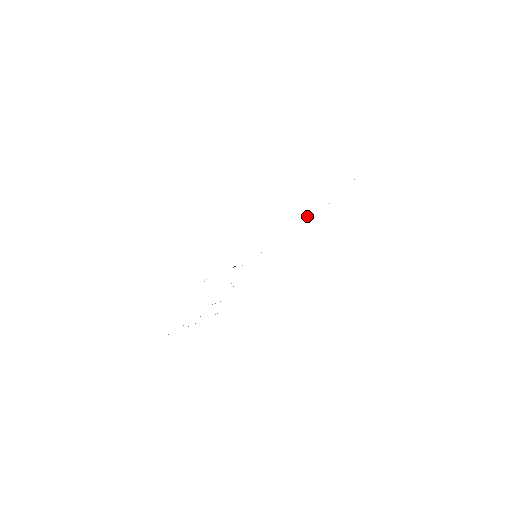
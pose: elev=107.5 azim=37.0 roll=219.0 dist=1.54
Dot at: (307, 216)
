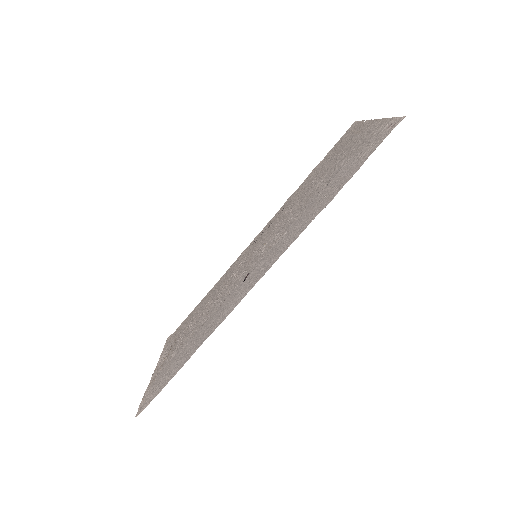
Dot at: (301, 192)
